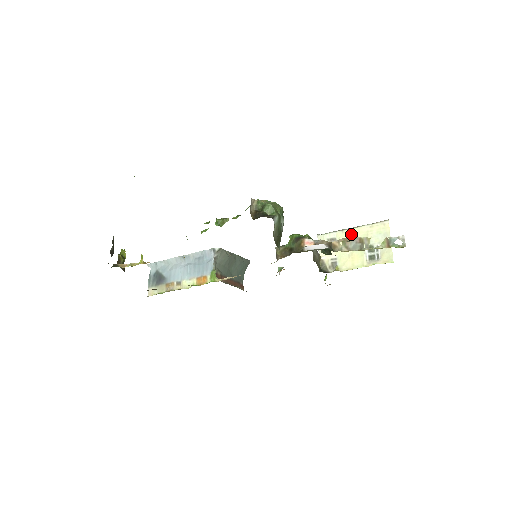
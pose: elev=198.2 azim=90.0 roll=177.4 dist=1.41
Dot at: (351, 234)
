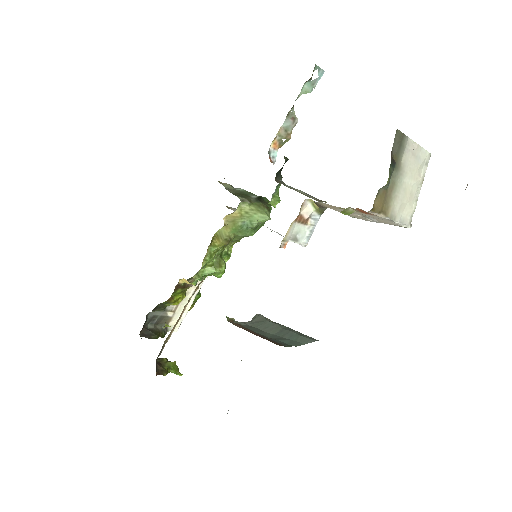
Dot at: occluded
